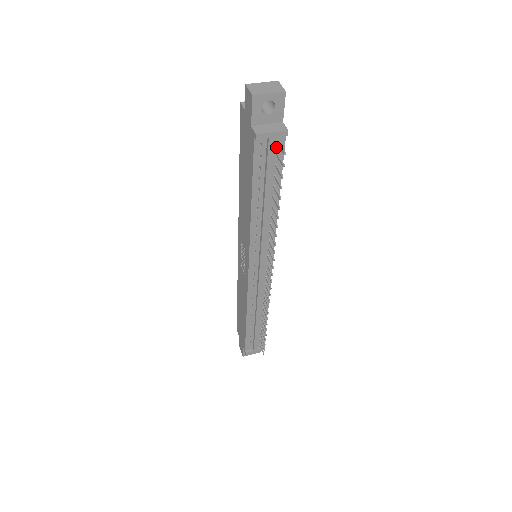
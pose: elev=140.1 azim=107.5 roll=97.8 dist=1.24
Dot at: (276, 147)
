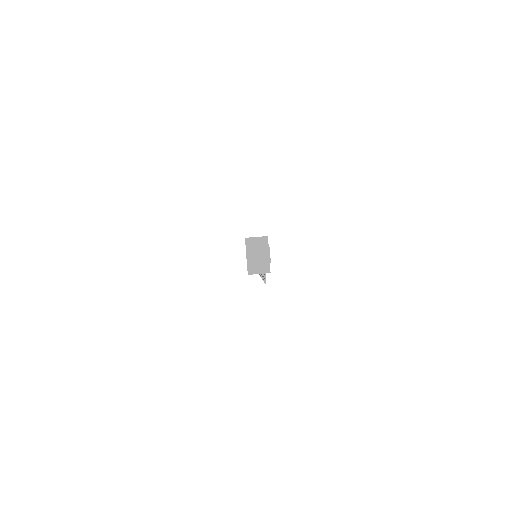
Dot at: occluded
